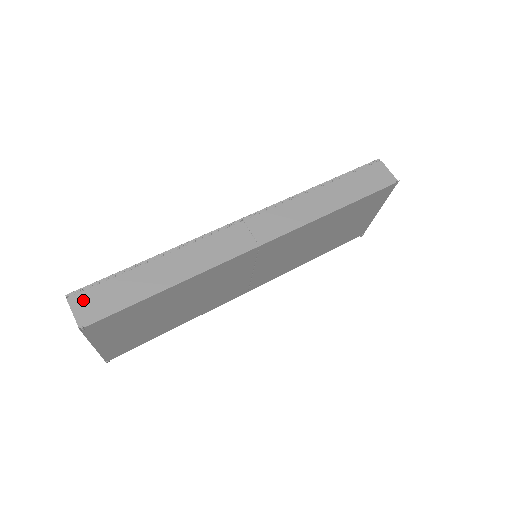
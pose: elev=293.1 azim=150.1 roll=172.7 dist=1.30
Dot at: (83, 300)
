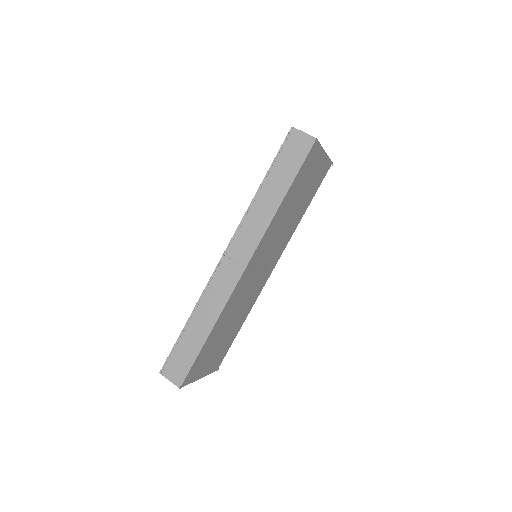
Dot at: (170, 370)
